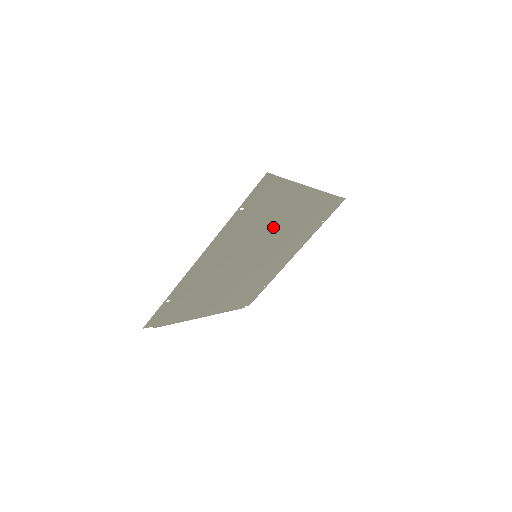
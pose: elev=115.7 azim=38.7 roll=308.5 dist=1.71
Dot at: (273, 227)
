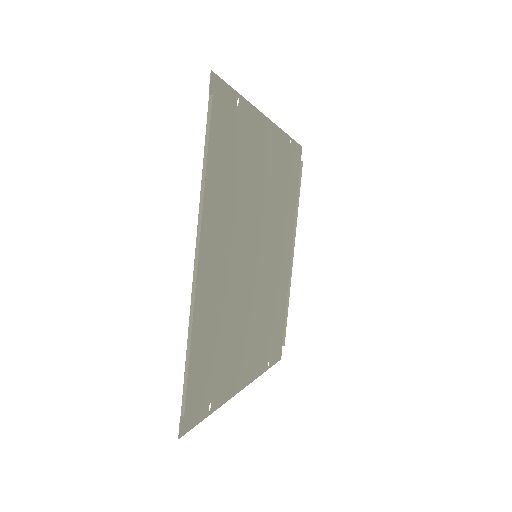
Dot at: (275, 237)
